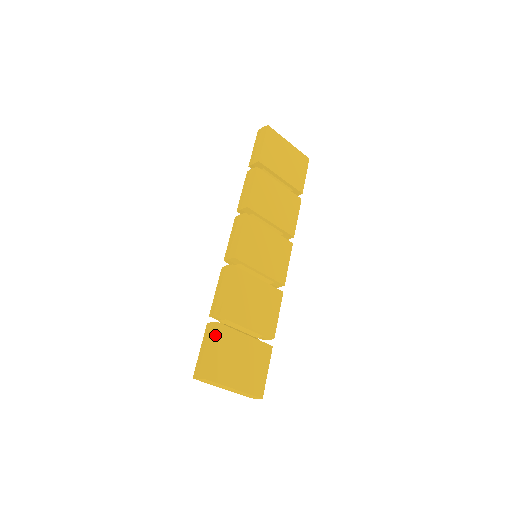
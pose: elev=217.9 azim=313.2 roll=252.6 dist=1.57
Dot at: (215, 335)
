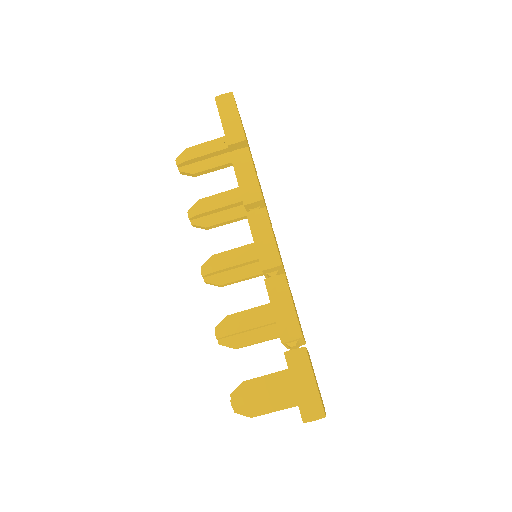
Dot at: (310, 363)
